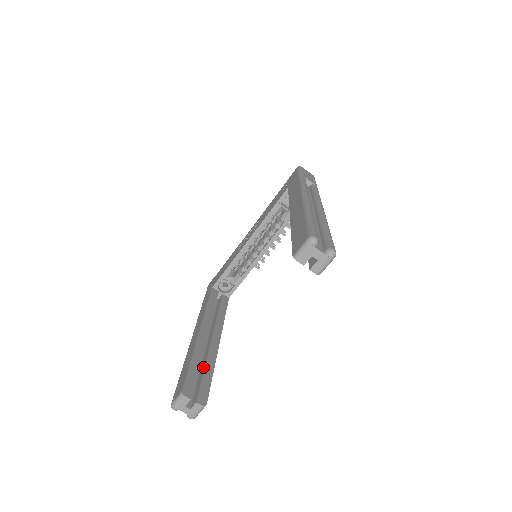
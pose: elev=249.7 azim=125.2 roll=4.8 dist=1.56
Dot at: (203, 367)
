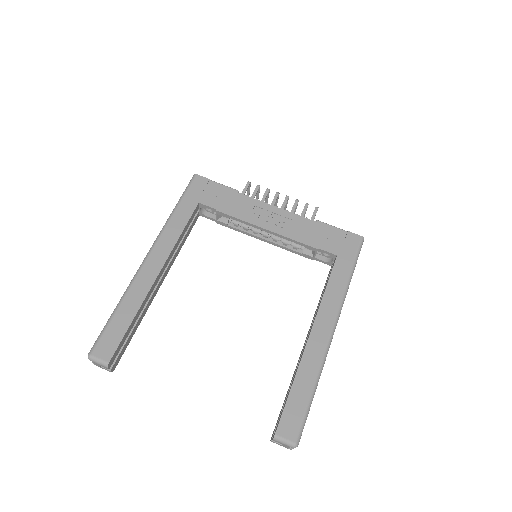
Dot at: occluded
